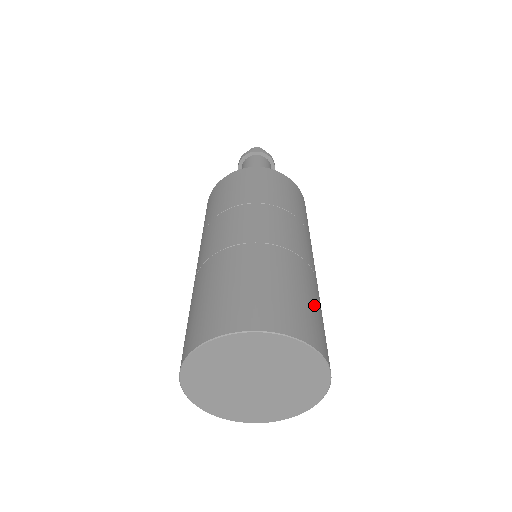
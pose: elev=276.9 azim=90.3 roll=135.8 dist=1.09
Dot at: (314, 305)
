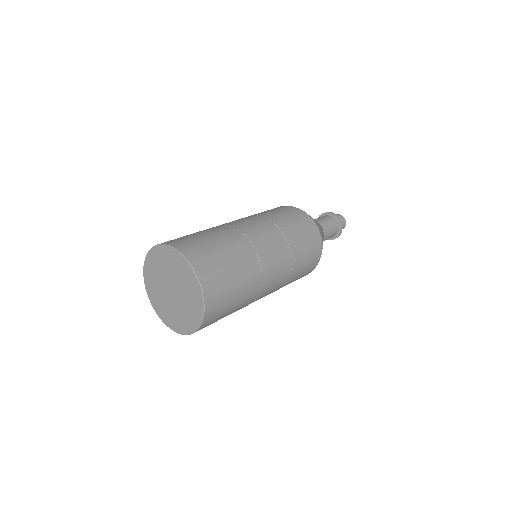
Dot at: (230, 269)
